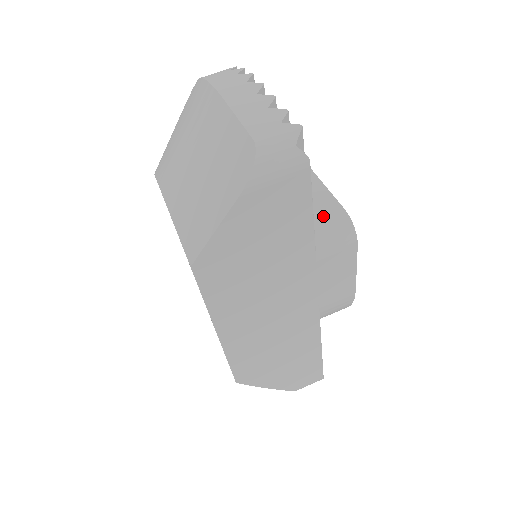
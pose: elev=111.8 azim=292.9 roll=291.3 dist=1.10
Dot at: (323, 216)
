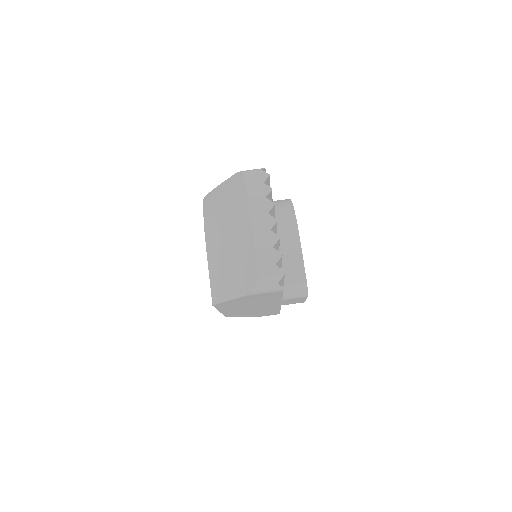
Dot at: (293, 280)
